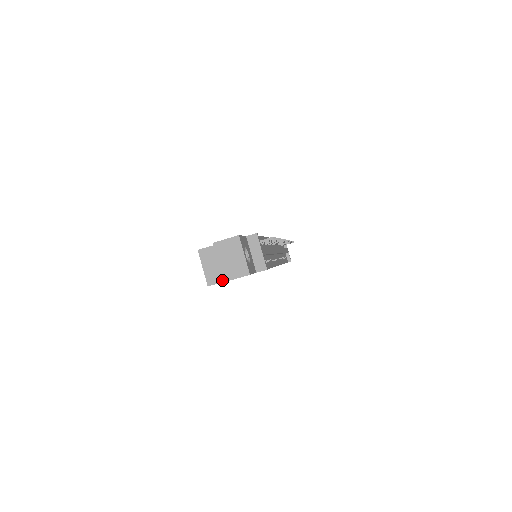
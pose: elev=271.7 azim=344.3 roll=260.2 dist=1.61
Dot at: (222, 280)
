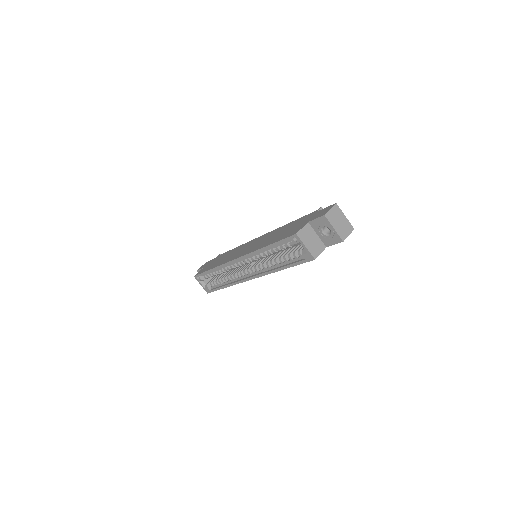
Dot at: (321, 250)
